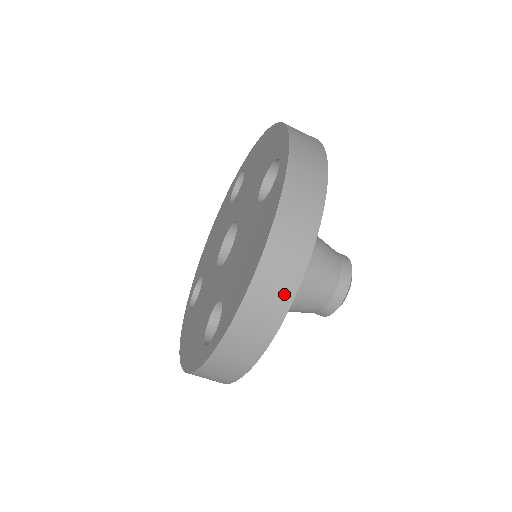
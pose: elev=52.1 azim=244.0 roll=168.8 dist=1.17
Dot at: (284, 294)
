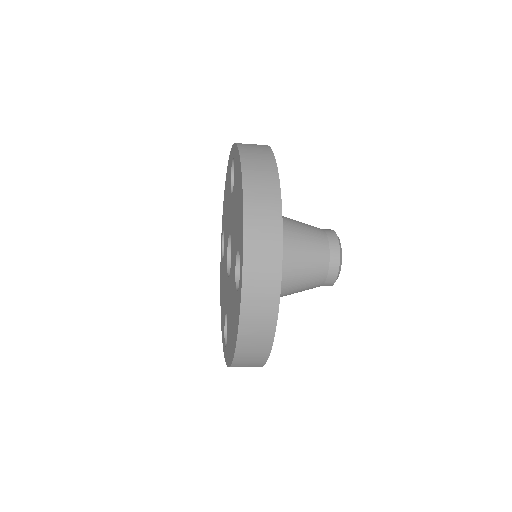
Dot at: (257, 363)
